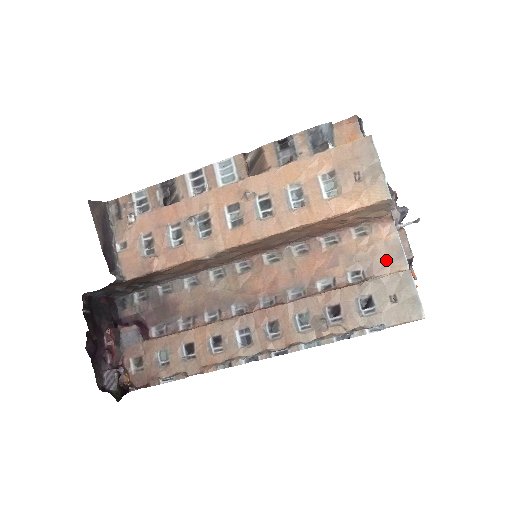
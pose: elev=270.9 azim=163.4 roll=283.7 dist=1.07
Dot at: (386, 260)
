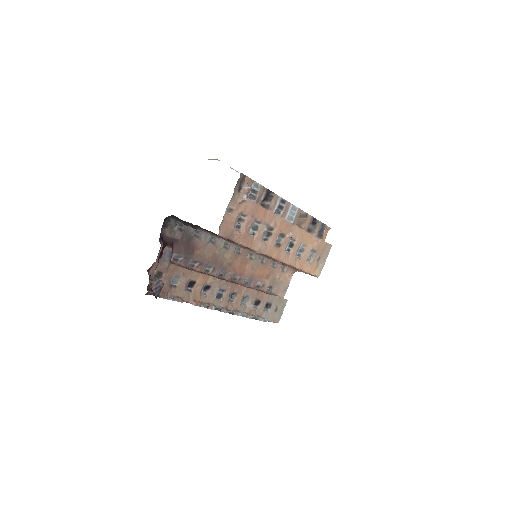
Dot at: (281, 288)
